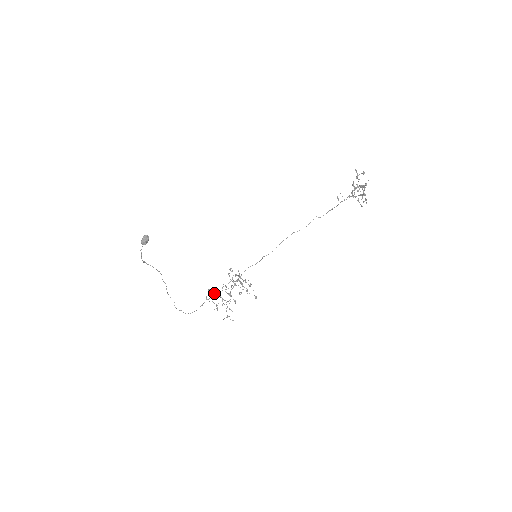
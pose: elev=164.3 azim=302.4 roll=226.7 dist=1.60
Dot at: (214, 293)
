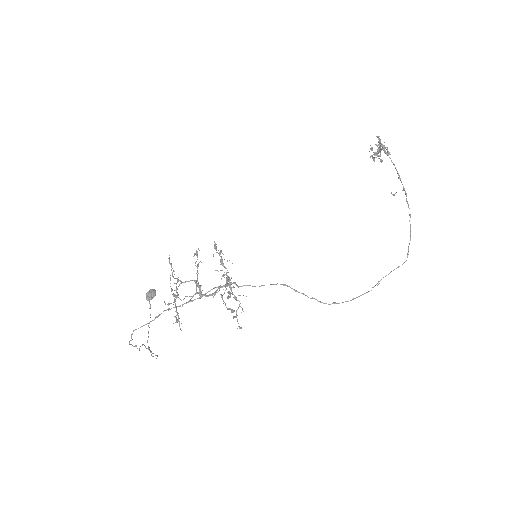
Dot at: (176, 288)
